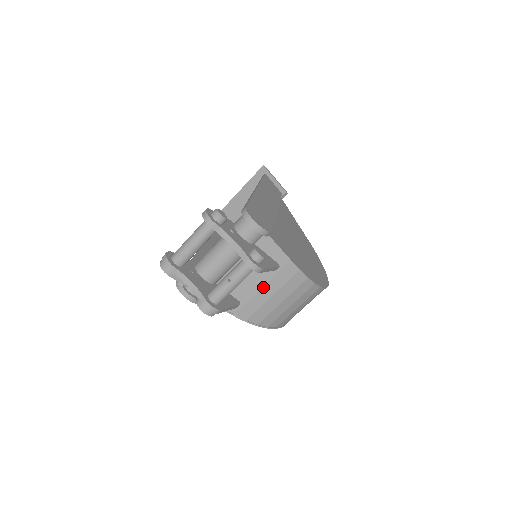
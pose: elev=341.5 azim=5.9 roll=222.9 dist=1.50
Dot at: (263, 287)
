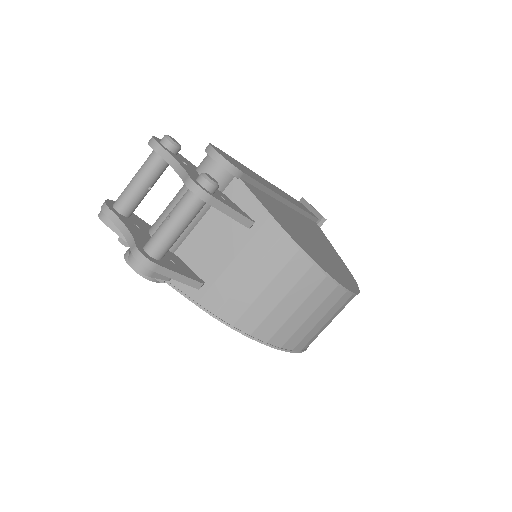
Dot at: (235, 259)
